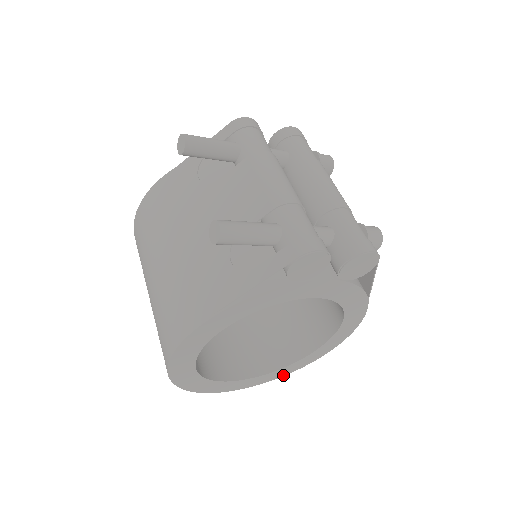
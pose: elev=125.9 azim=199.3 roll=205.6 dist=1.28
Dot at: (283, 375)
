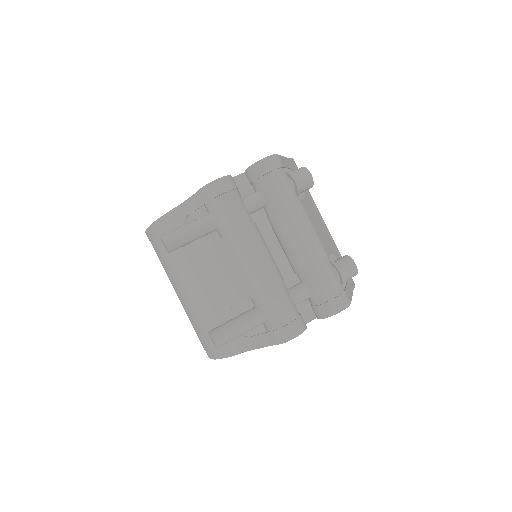
Dot at: occluded
